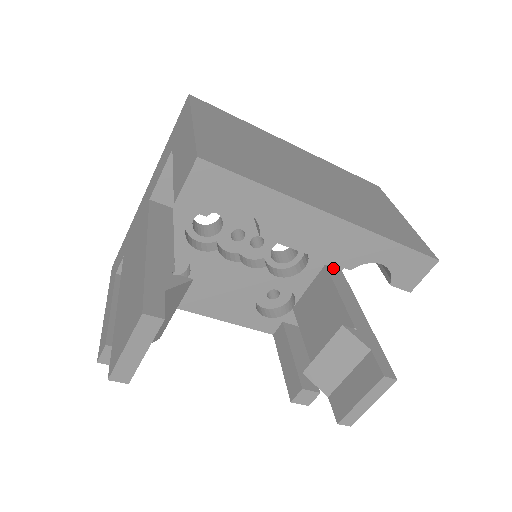
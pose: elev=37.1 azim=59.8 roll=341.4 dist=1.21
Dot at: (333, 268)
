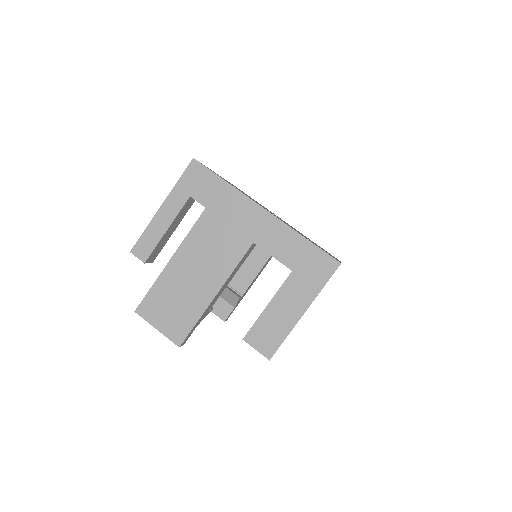
Dot at: occluded
